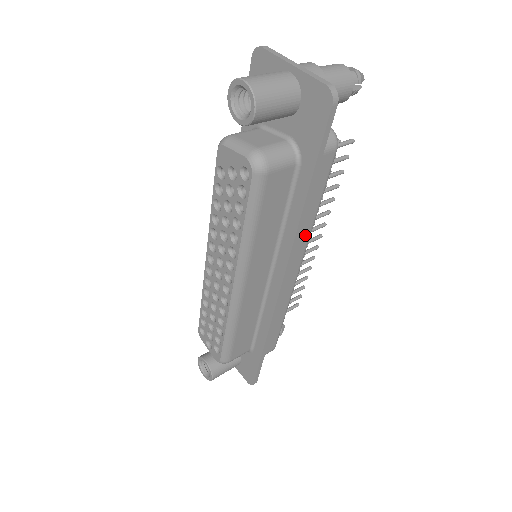
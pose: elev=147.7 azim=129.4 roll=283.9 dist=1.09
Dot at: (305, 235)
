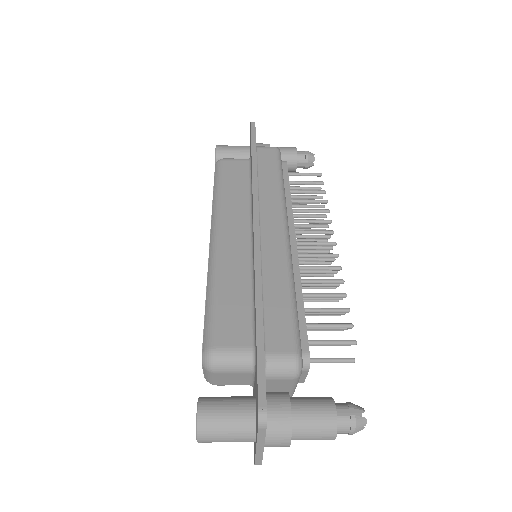
Dot at: (274, 196)
